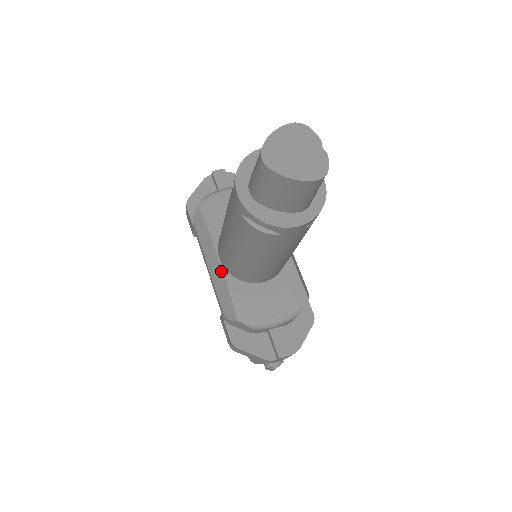
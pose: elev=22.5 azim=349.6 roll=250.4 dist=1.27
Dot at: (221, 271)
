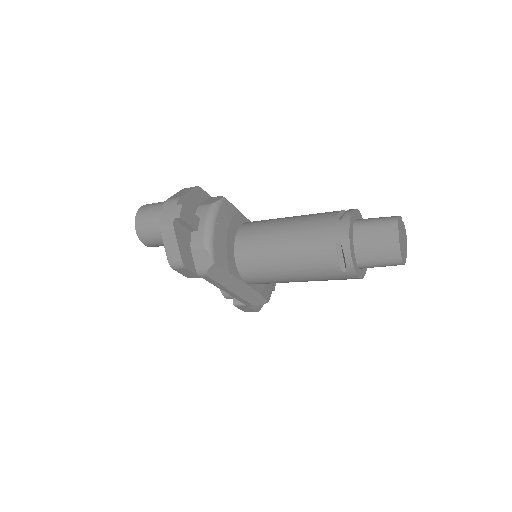
Dot at: (250, 288)
